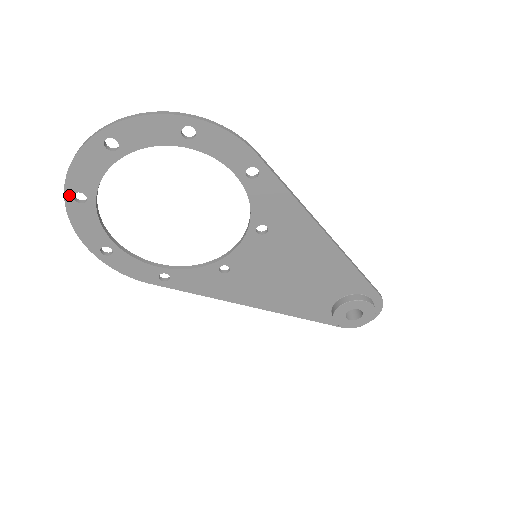
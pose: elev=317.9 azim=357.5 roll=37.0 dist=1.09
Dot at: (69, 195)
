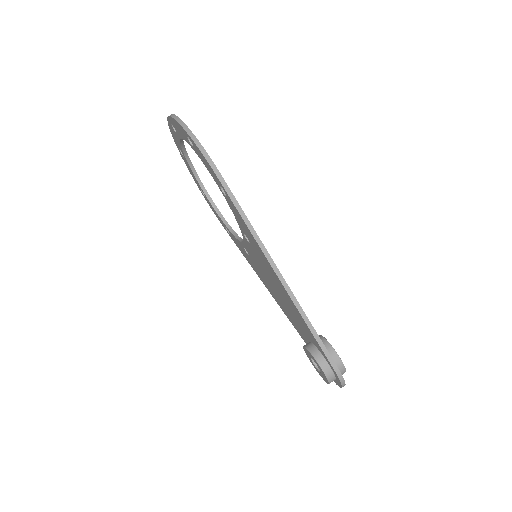
Dot at: (178, 148)
